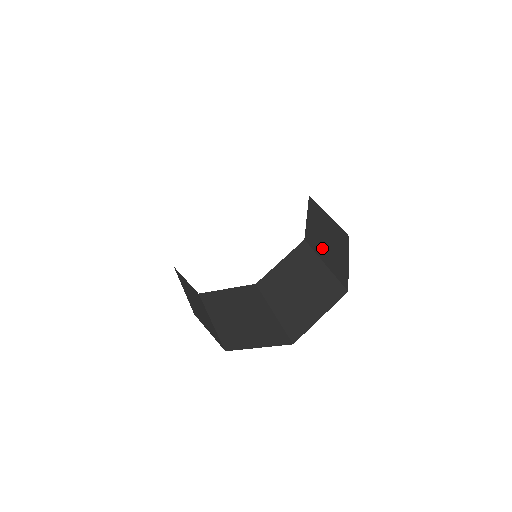
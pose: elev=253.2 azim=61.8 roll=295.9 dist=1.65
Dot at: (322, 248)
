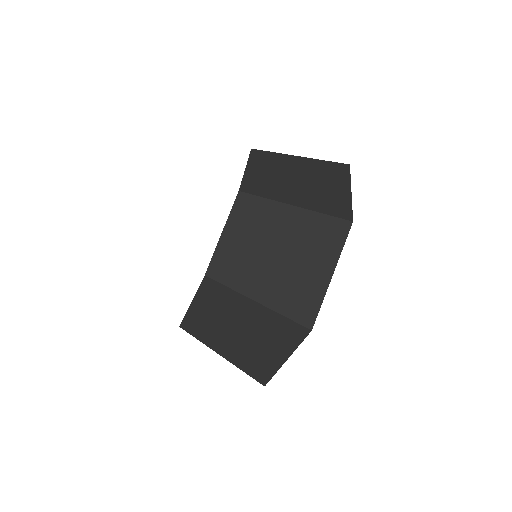
Dot at: occluded
